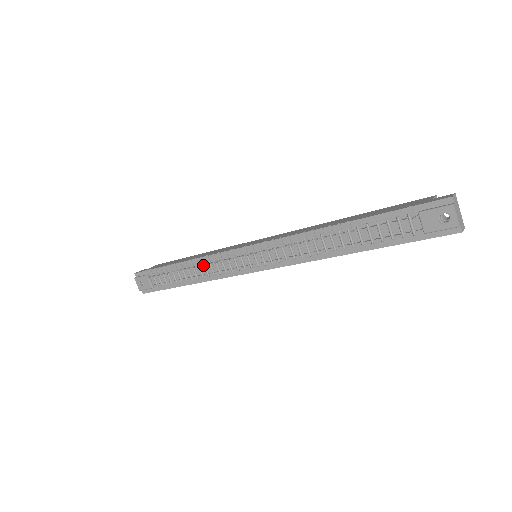
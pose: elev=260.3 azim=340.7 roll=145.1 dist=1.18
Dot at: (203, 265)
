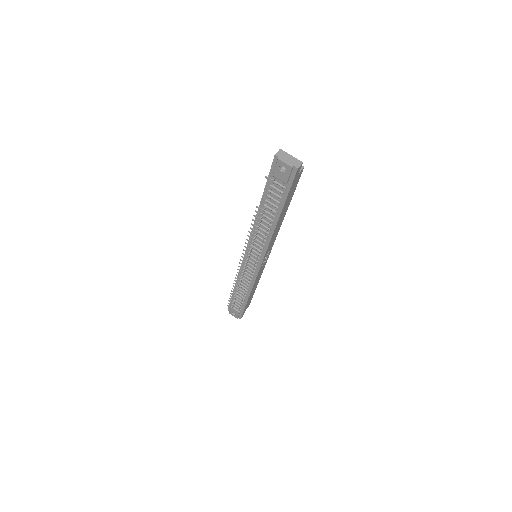
Dot at: (242, 281)
